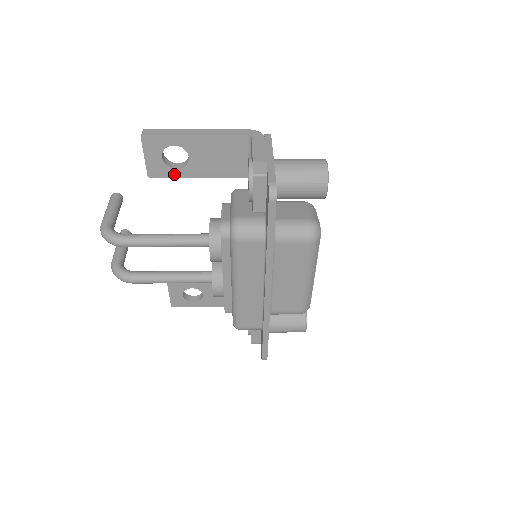
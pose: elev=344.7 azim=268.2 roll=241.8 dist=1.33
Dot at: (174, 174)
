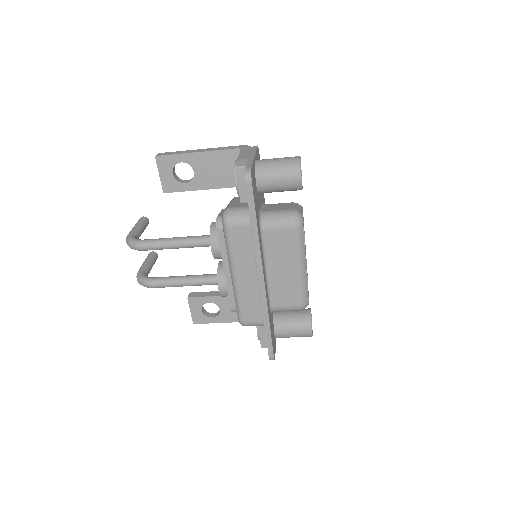
Dot at: (184, 188)
